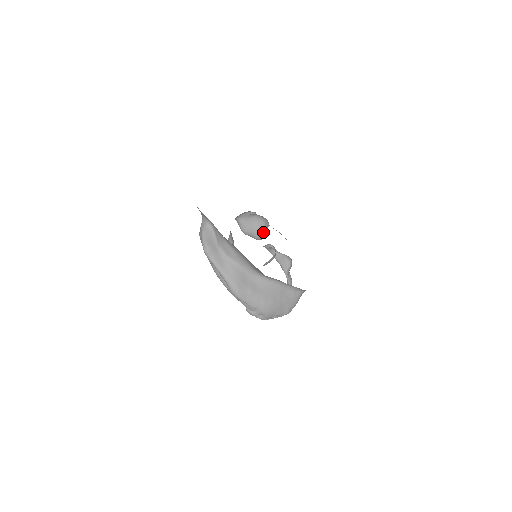
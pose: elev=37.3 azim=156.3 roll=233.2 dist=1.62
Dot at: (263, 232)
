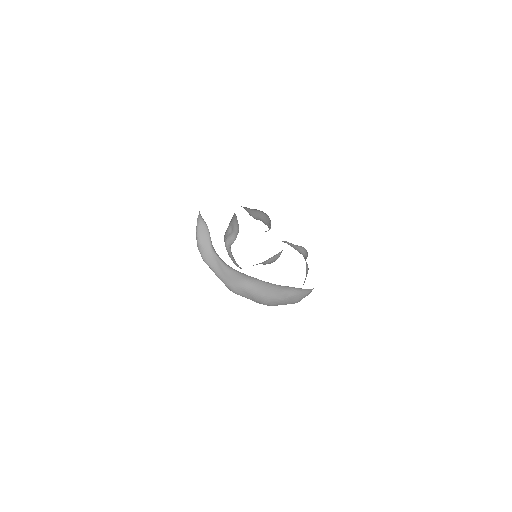
Dot at: (269, 227)
